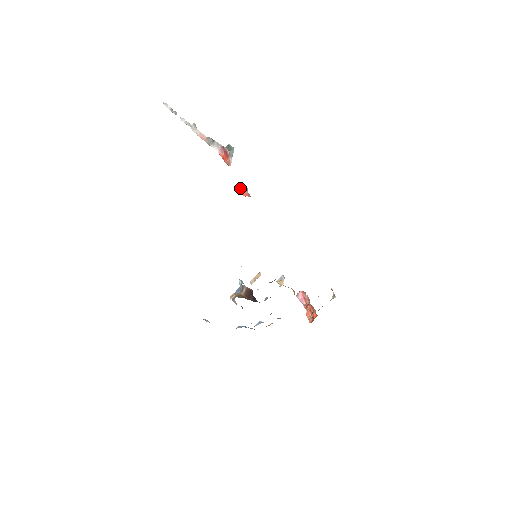
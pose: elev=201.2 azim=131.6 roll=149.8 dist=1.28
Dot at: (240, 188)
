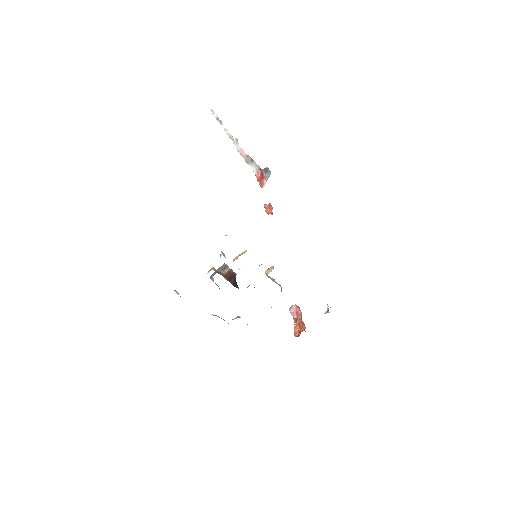
Dot at: (265, 206)
